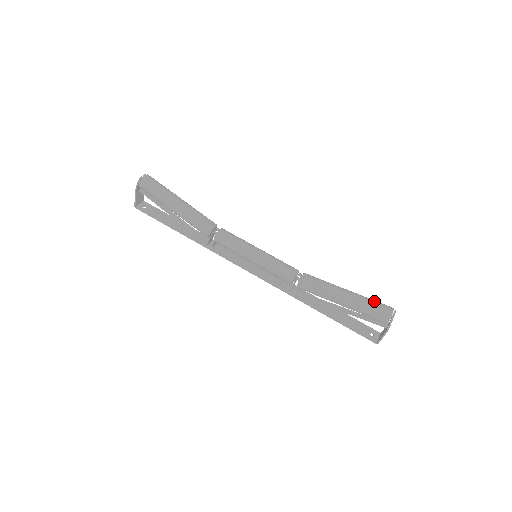
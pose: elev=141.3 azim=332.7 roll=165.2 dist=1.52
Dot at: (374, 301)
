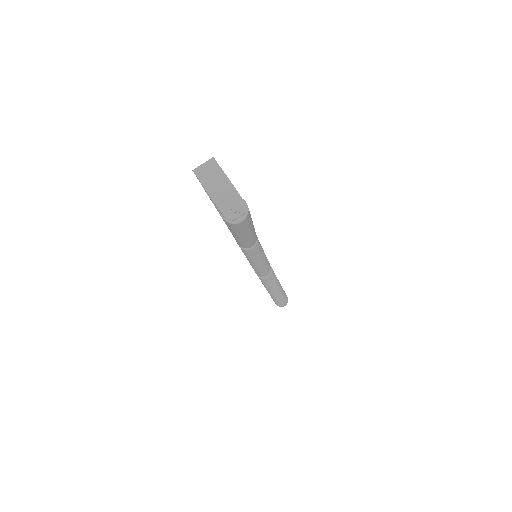
Dot at: (284, 299)
